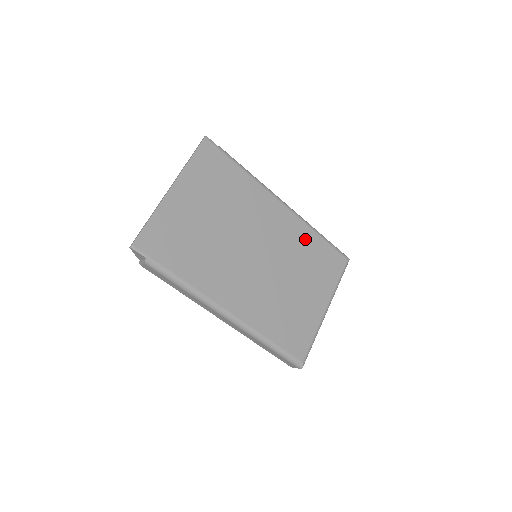
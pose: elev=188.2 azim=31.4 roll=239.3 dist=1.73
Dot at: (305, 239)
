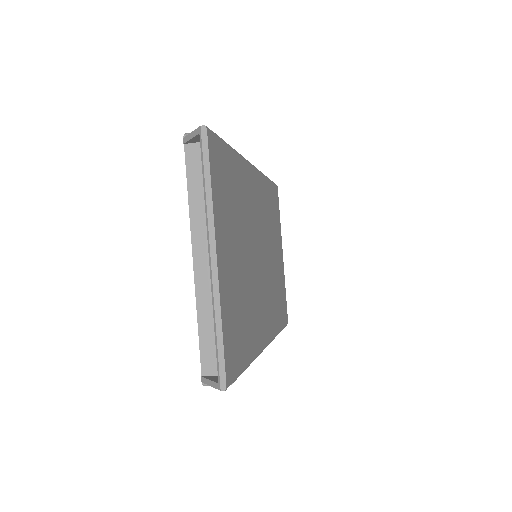
Dot at: (266, 196)
